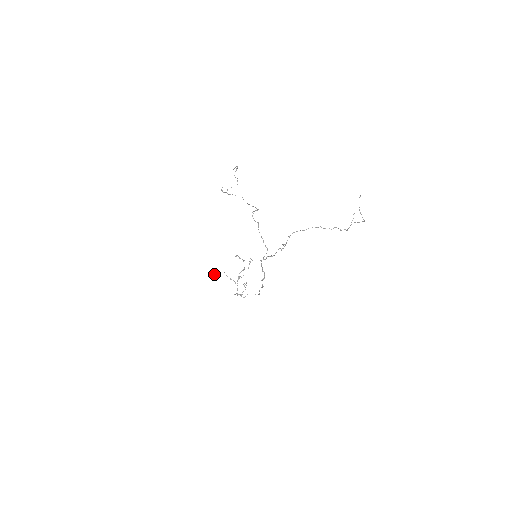
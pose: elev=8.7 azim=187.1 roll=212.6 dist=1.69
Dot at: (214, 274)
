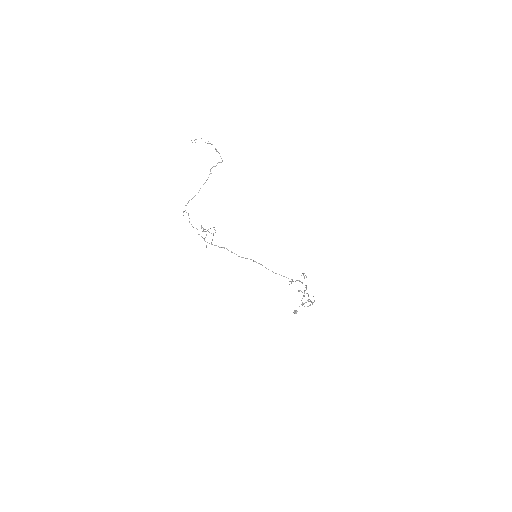
Dot at: (293, 312)
